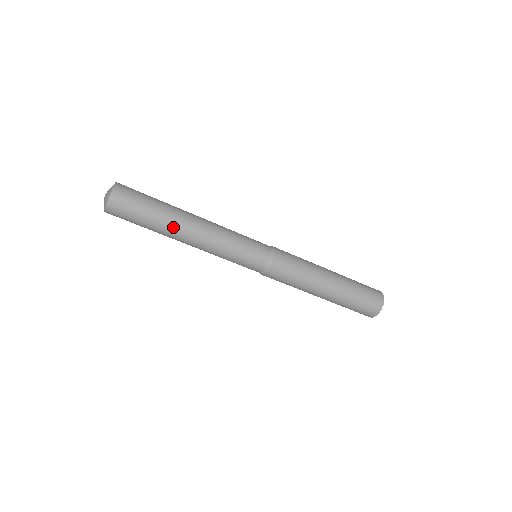
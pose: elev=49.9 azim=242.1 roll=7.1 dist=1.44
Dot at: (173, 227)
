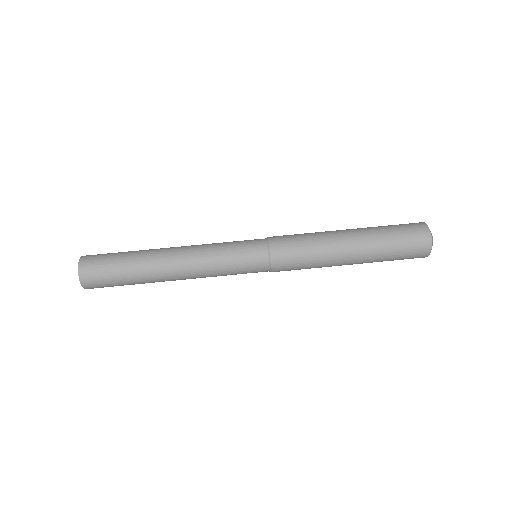
Dot at: (152, 251)
